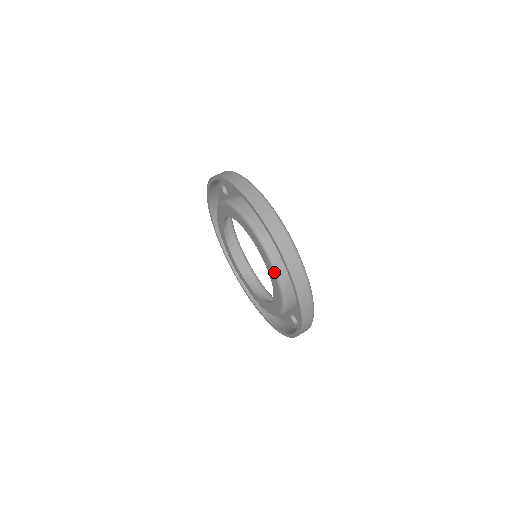
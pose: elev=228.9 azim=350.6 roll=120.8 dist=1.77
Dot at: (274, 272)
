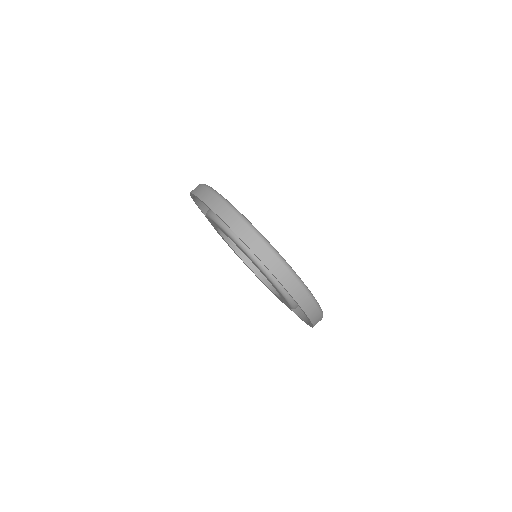
Dot at: (233, 240)
